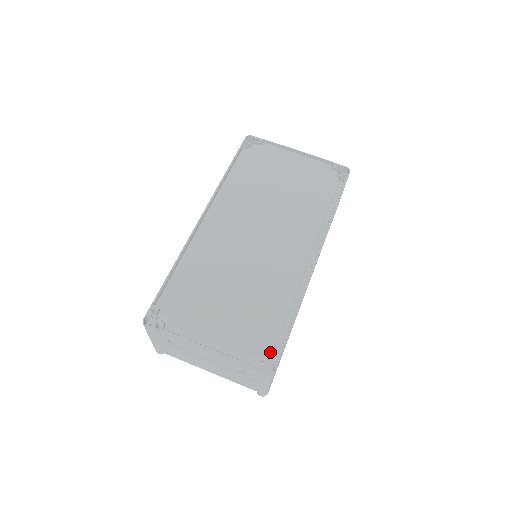
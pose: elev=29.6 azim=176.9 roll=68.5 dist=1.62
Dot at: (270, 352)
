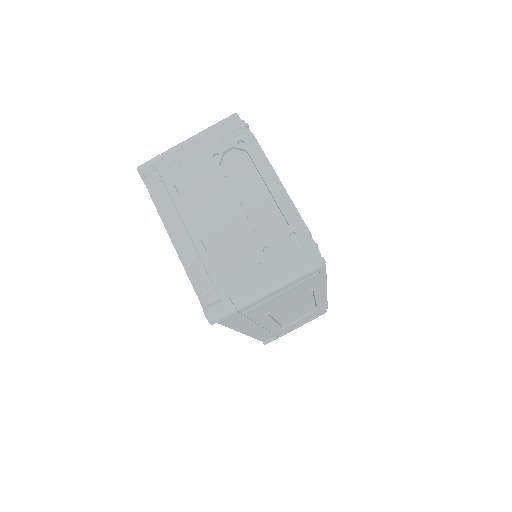
Dot at: occluded
